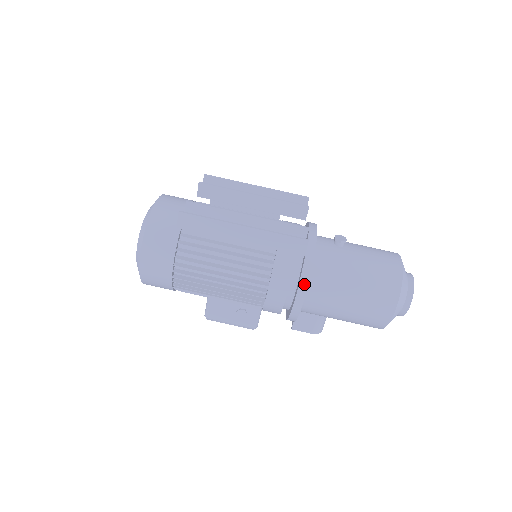
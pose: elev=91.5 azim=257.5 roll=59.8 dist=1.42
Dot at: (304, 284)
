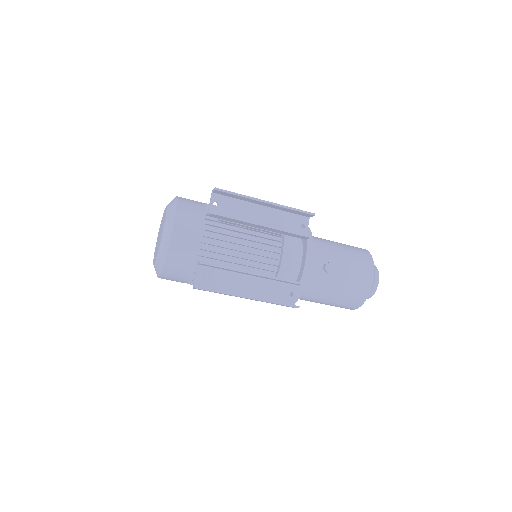
Dot at: occluded
